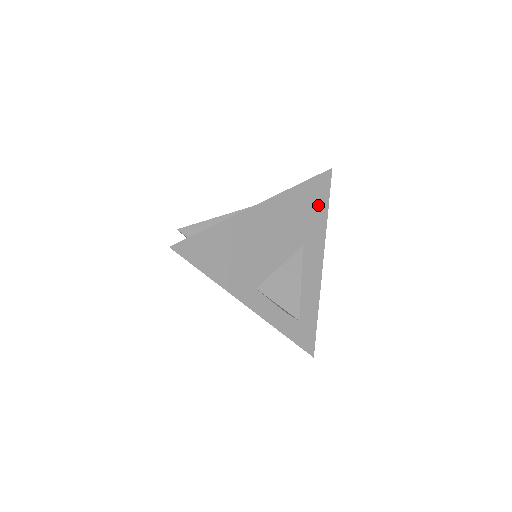
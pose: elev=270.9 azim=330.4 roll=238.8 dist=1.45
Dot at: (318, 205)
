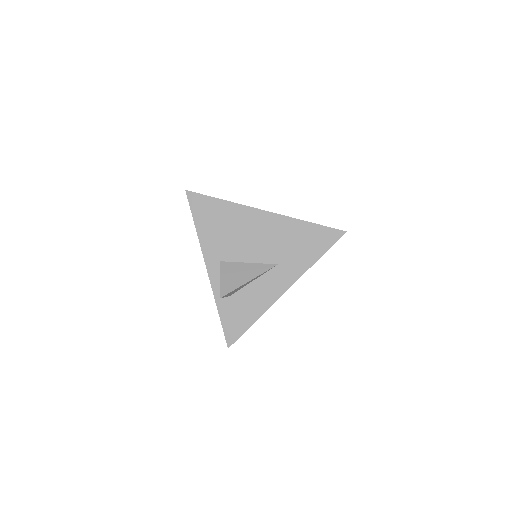
Dot at: (313, 248)
